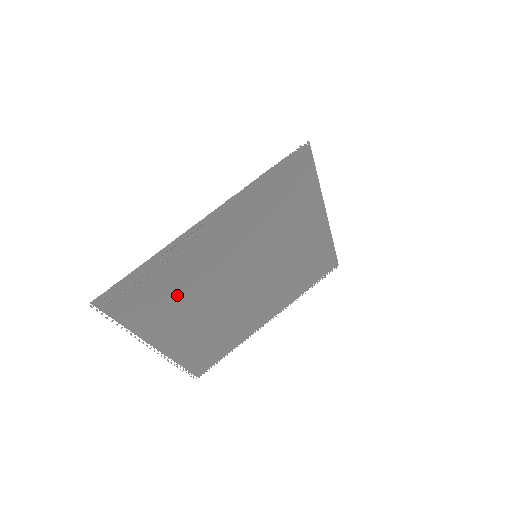
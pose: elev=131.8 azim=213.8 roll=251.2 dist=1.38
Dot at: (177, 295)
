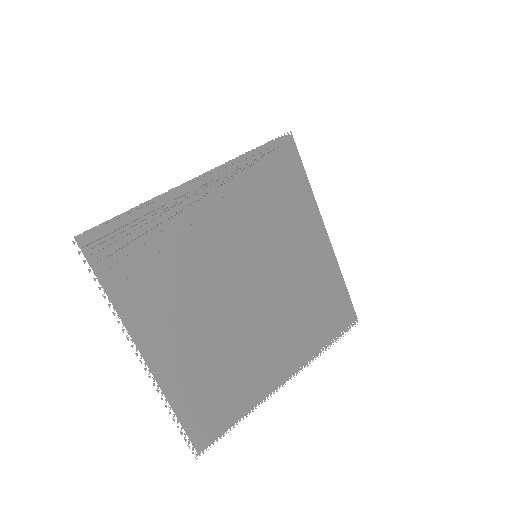
Dot at: (169, 274)
